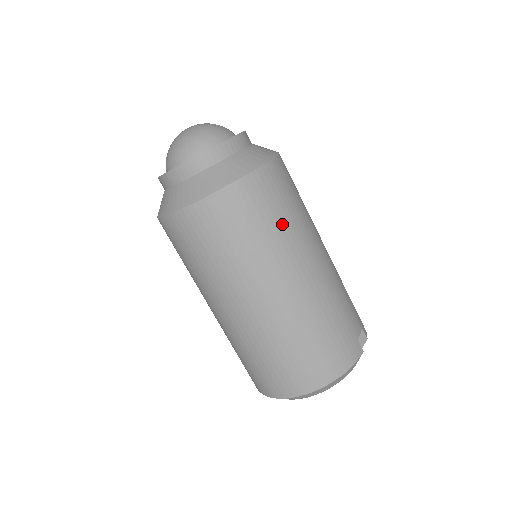
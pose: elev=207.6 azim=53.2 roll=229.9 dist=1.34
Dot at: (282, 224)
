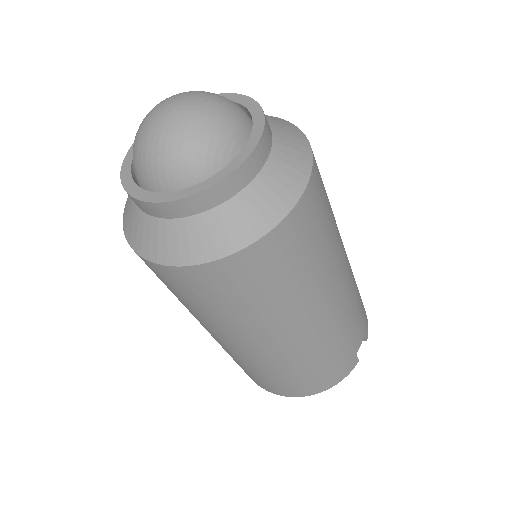
Dot at: (297, 283)
